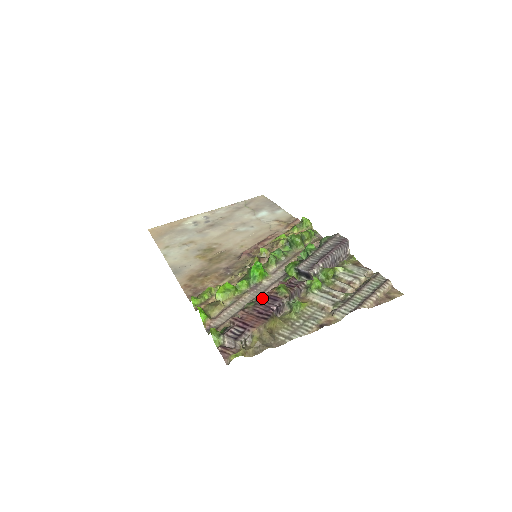
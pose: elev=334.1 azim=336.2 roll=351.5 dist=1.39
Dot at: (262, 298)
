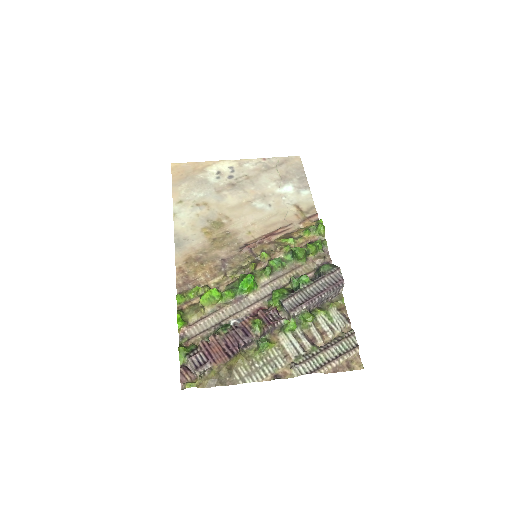
Dot at: (240, 317)
